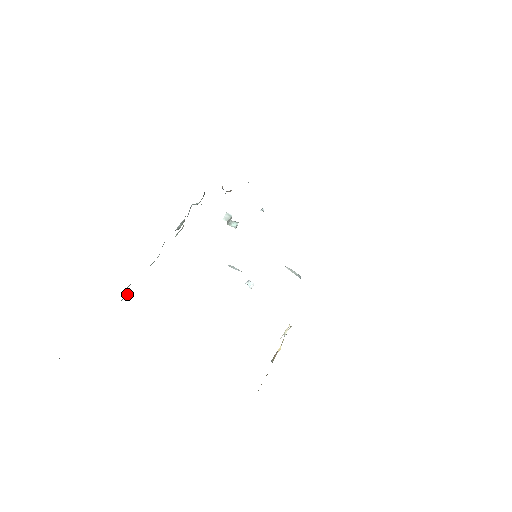
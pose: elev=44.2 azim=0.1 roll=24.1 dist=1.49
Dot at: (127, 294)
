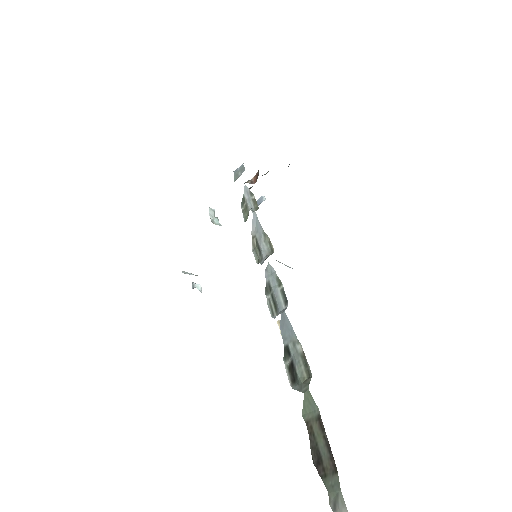
Dot at: (289, 371)
